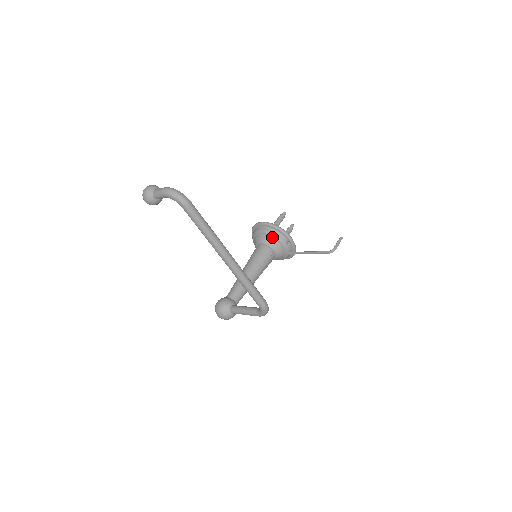
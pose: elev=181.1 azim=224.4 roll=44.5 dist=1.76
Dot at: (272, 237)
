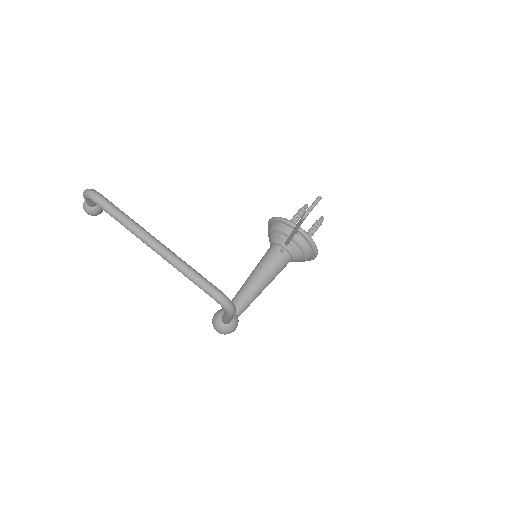
Dot at: (277, 232)
